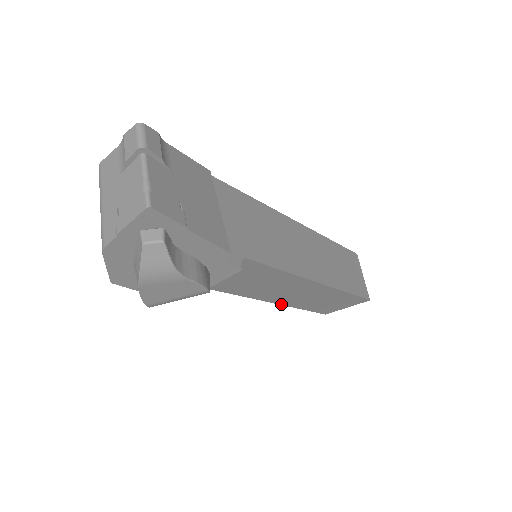
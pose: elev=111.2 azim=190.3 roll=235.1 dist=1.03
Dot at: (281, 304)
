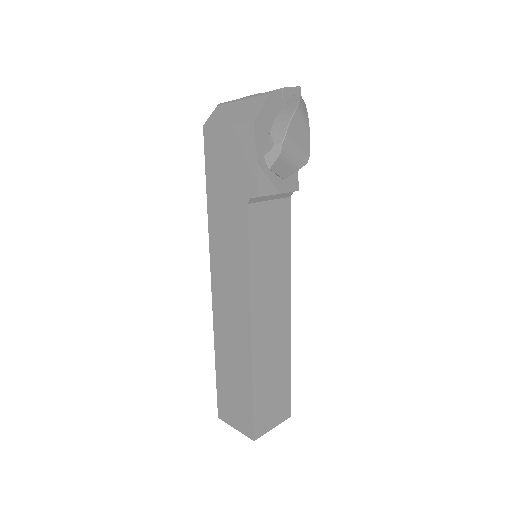
Dot at: (252, 348)
